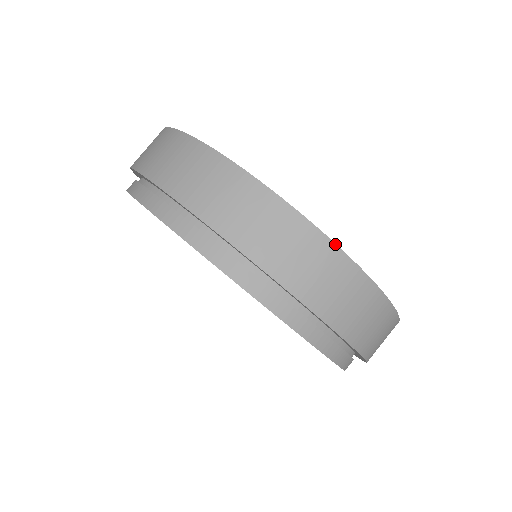
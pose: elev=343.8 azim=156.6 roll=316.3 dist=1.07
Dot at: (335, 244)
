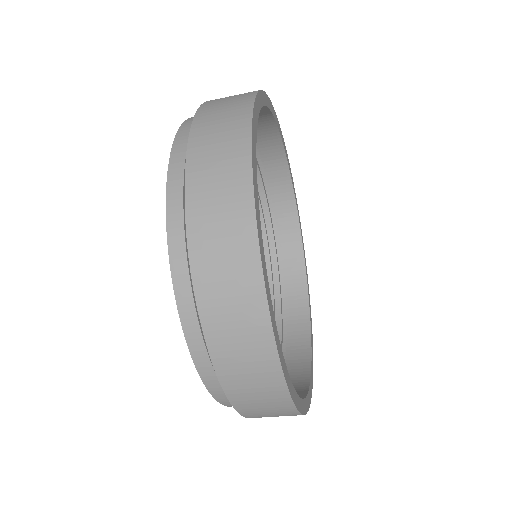
Dot at: (254, 100)
